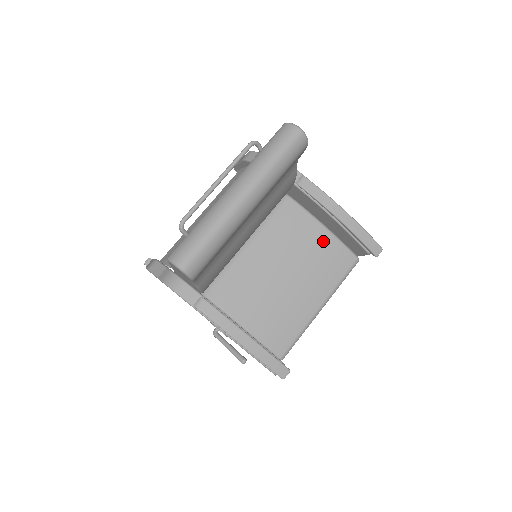
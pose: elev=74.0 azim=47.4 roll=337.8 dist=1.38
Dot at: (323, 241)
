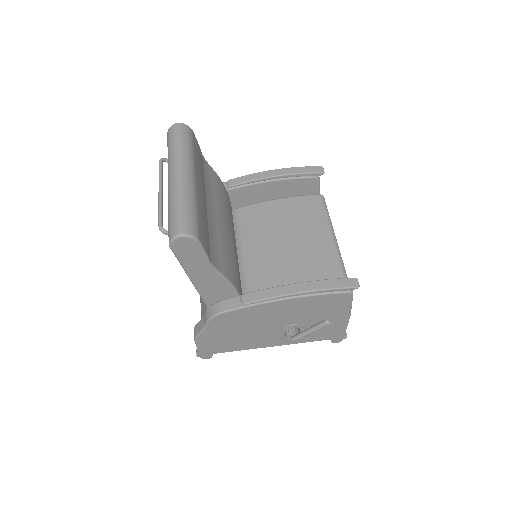
Dot at: (286, 206)
